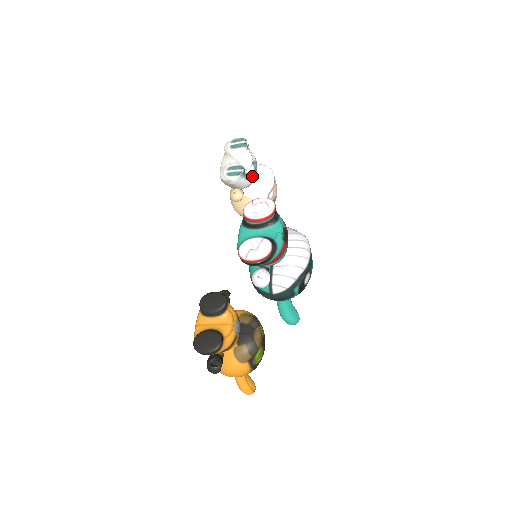
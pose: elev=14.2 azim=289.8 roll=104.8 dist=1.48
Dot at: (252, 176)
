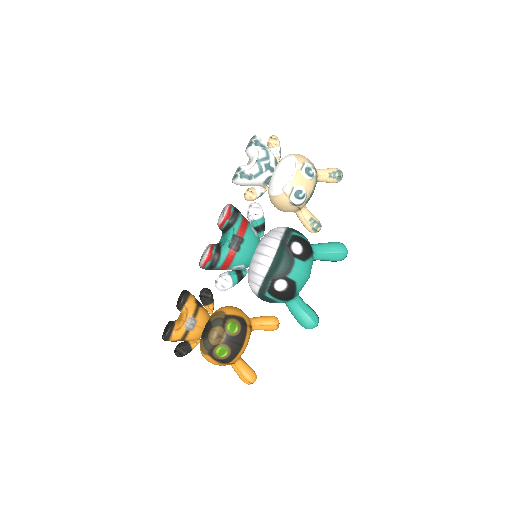
Dot at: (256, 175)
